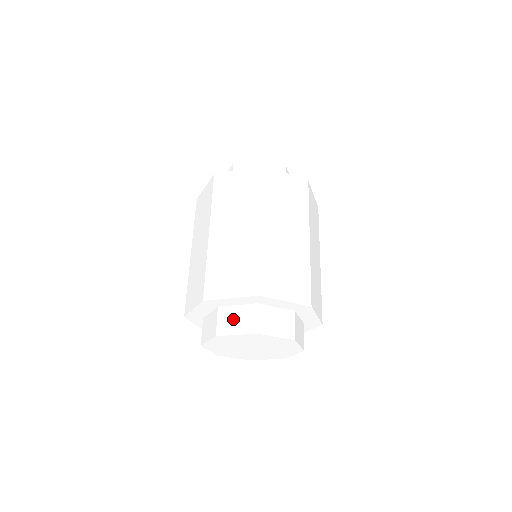
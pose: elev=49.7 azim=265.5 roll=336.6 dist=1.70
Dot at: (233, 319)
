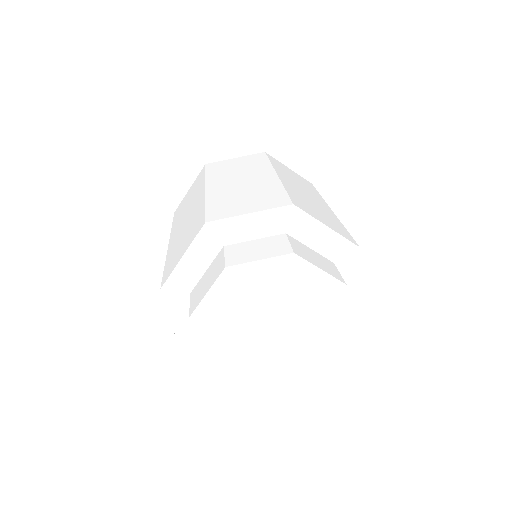
Dot at: (251, 249)
